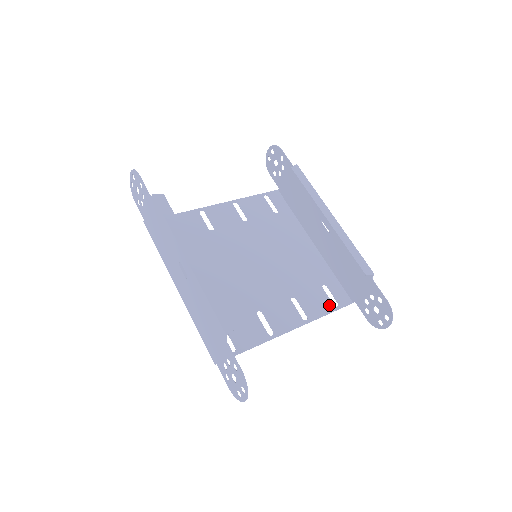
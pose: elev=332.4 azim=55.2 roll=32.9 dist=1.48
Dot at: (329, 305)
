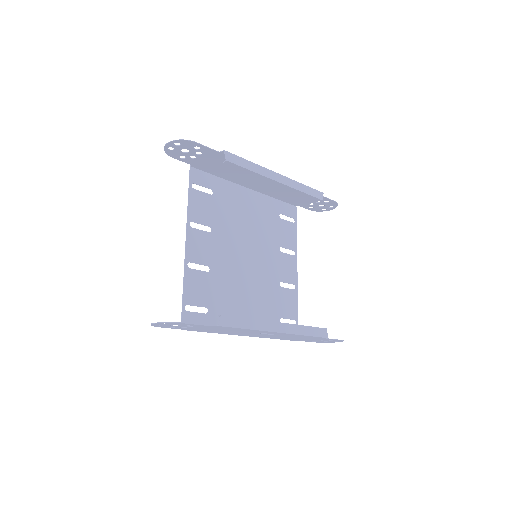
Dot at: (292, 226)
